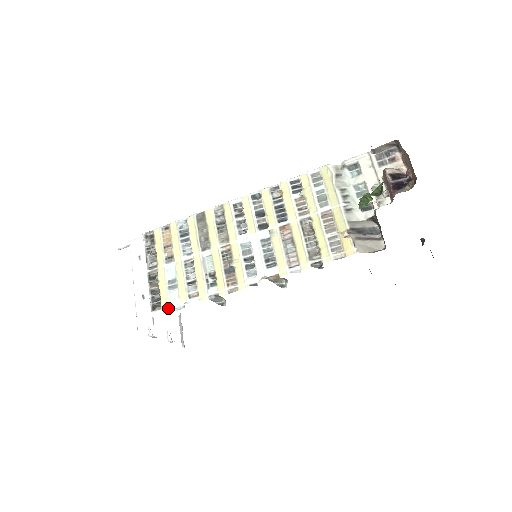
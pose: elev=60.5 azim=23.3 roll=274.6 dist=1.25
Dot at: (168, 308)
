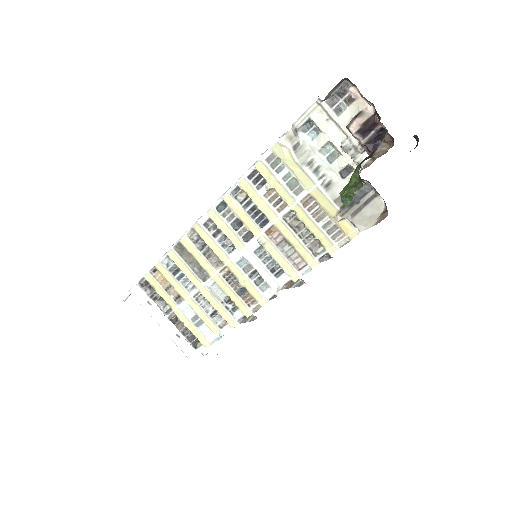
Dot at: (208, 342)
